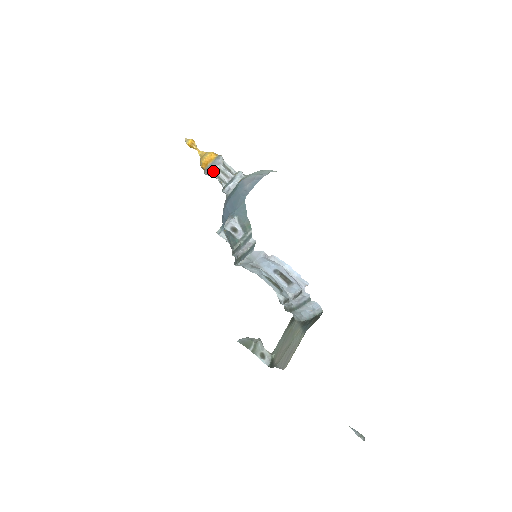
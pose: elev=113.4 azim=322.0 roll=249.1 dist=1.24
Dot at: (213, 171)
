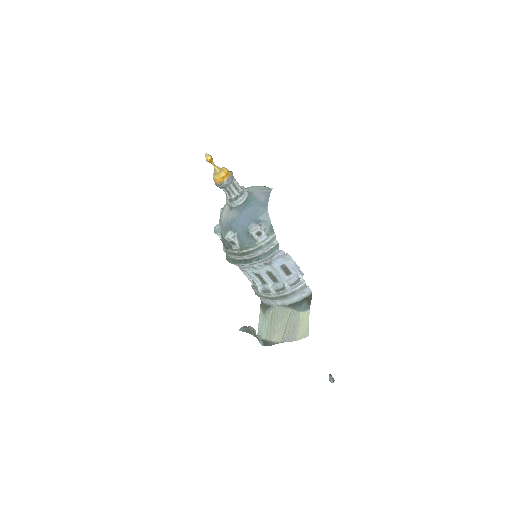
Dot at: (229, 184)
